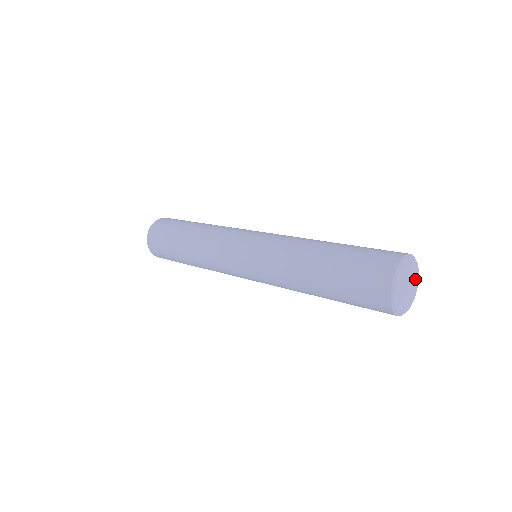
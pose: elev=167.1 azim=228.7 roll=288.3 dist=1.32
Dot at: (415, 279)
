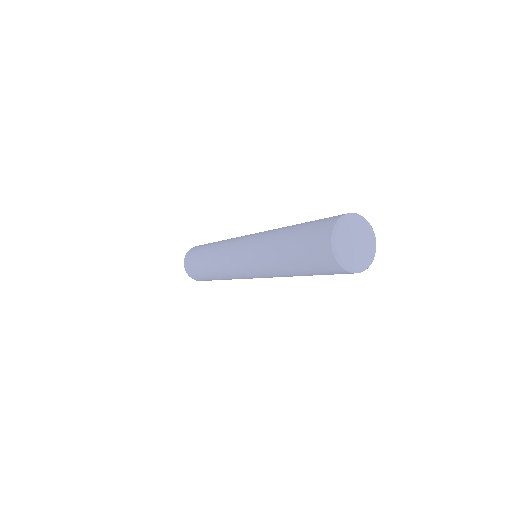
Dot at: (368, 234)
